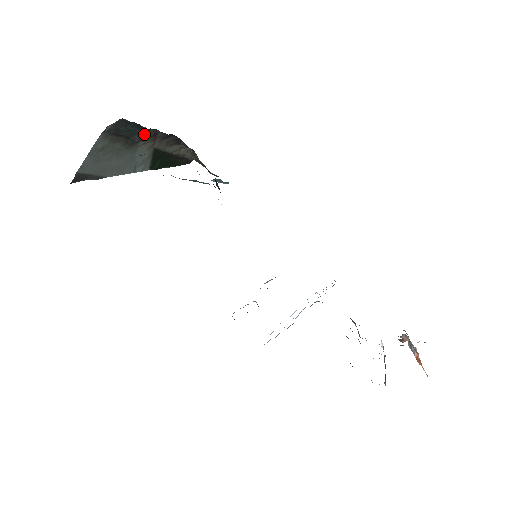
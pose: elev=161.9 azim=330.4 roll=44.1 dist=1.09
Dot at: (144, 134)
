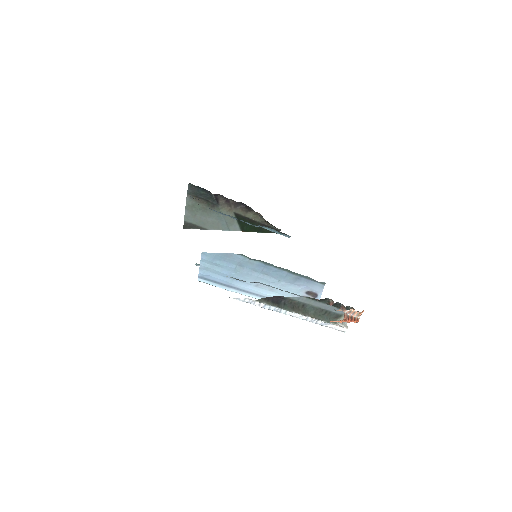
Dot at: (213, 197)
